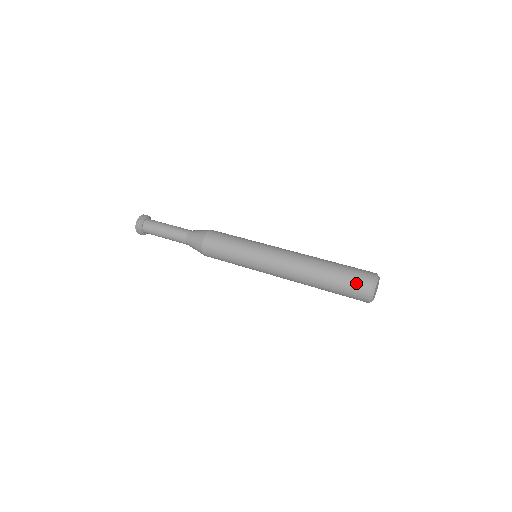
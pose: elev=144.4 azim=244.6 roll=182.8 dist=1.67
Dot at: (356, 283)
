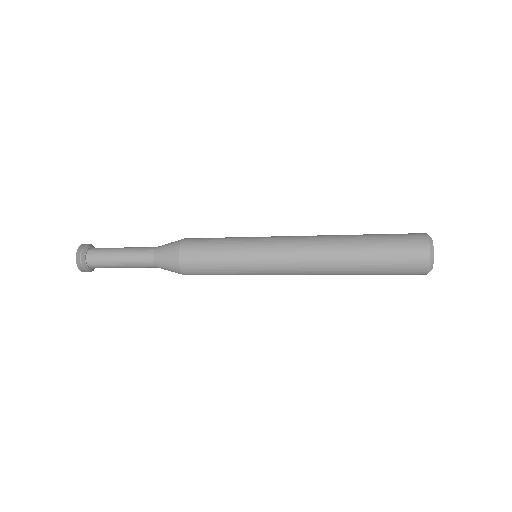
Dot at: occluded
